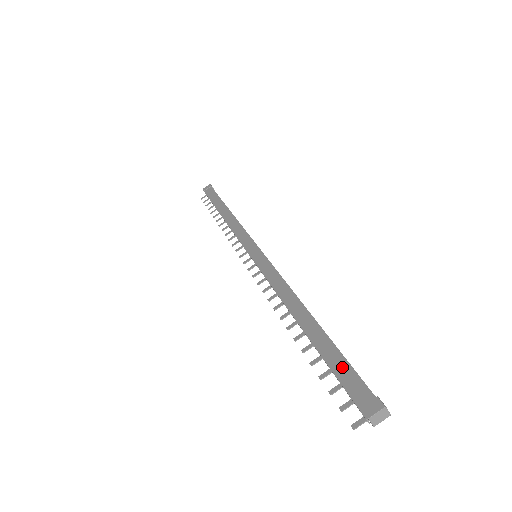
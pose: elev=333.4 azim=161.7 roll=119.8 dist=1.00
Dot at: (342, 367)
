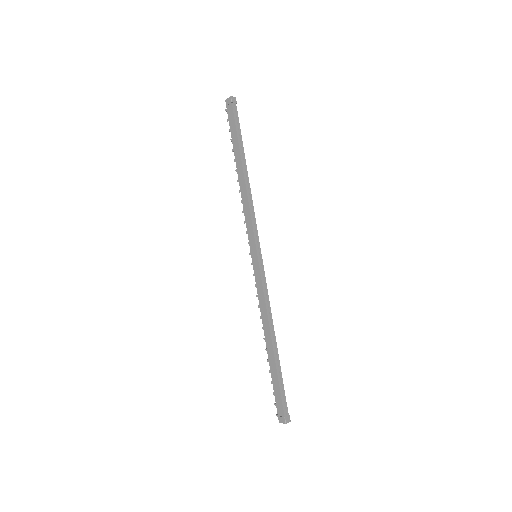
Dot at: (277, 391)
